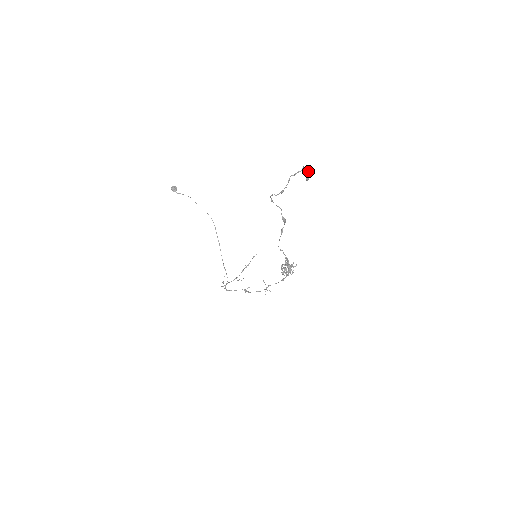
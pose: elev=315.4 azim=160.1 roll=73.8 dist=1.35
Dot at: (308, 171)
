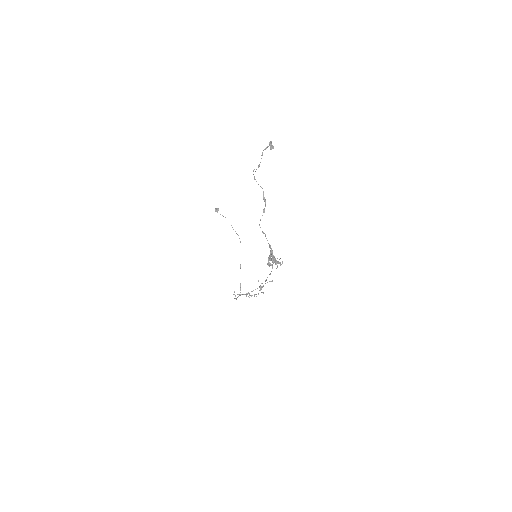
Dot at: occluded
